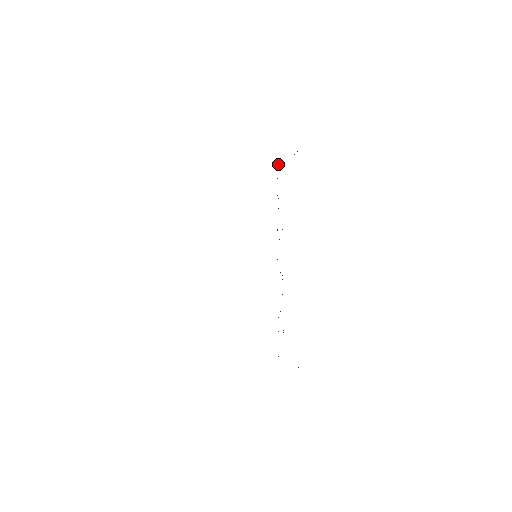
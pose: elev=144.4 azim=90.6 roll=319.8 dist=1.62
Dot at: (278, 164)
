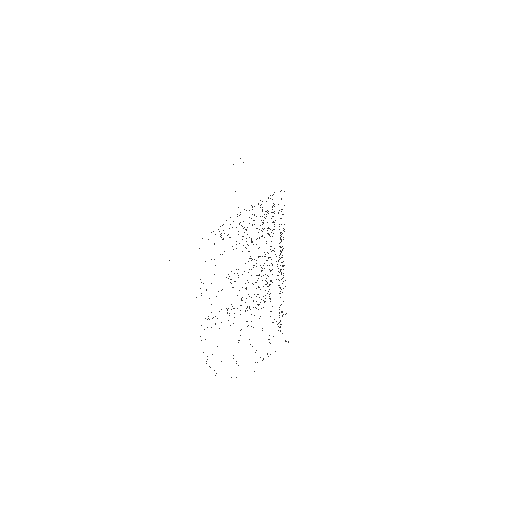
Dot at: (258, 203)
